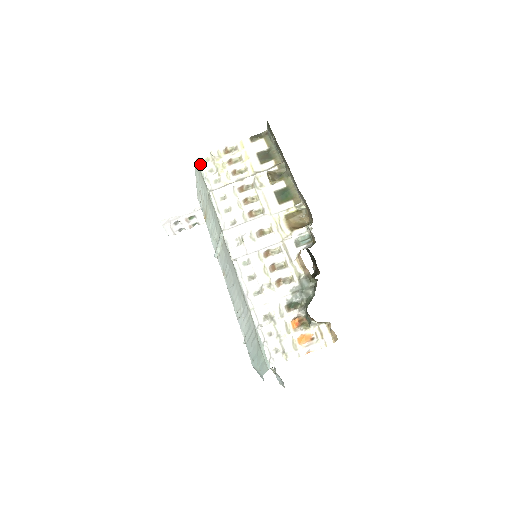
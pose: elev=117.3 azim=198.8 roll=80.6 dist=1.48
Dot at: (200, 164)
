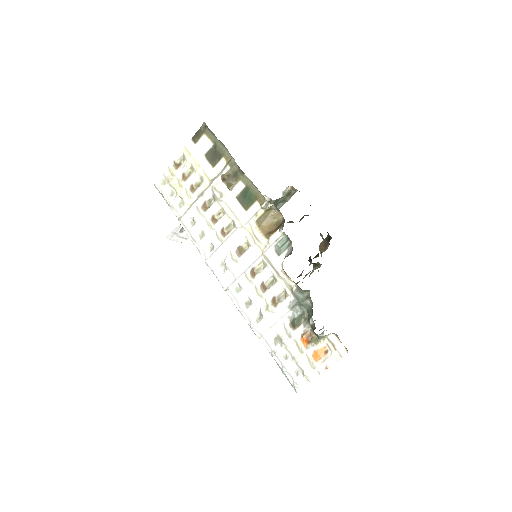
Dot at: (159, 191)
